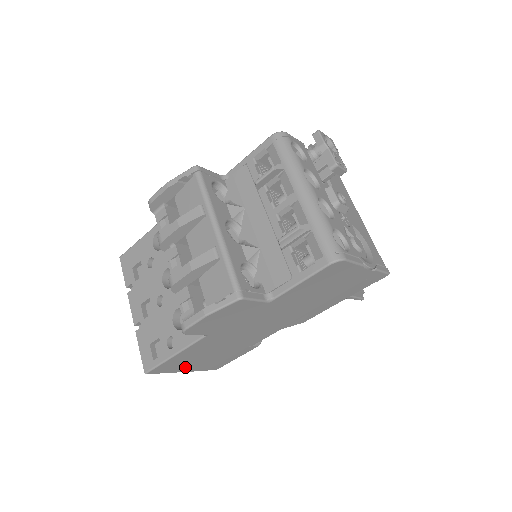
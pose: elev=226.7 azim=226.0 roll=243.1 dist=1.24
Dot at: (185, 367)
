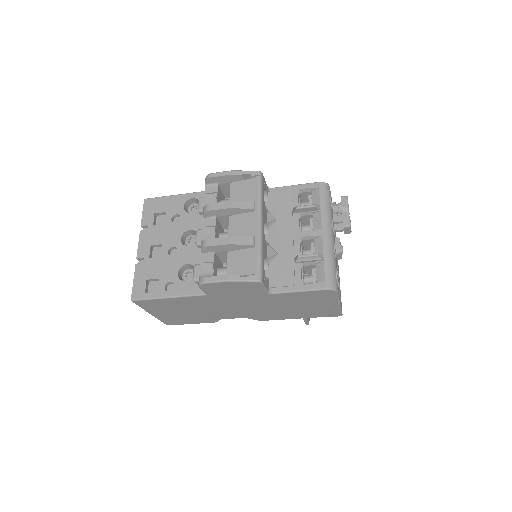
Dot at: (157, 311)
